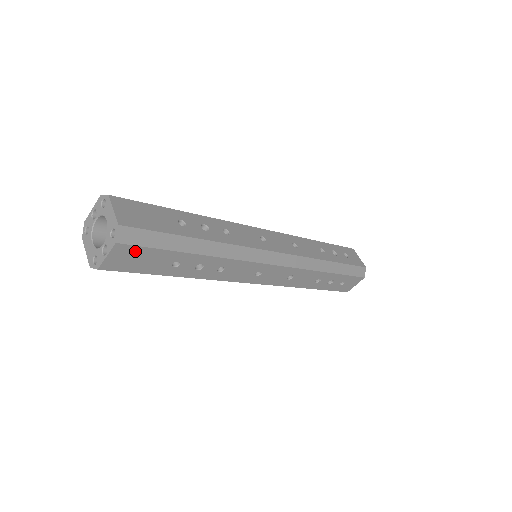
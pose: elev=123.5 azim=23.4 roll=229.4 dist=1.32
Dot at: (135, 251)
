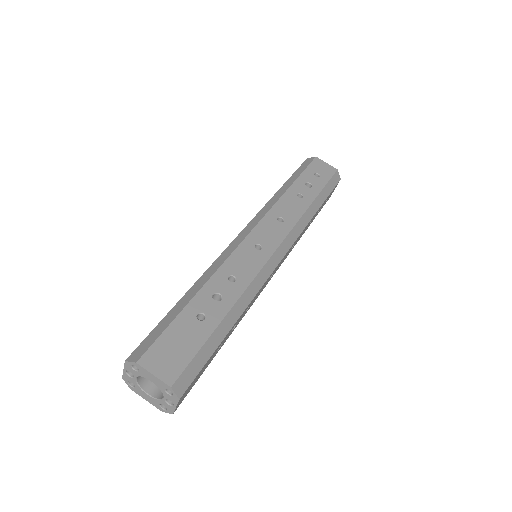
Dot at: (192, 383)
